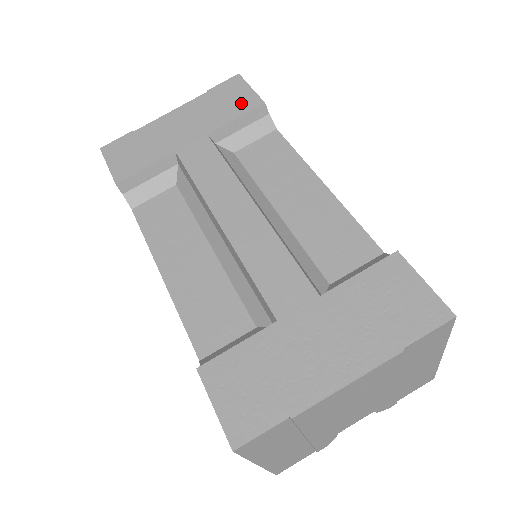
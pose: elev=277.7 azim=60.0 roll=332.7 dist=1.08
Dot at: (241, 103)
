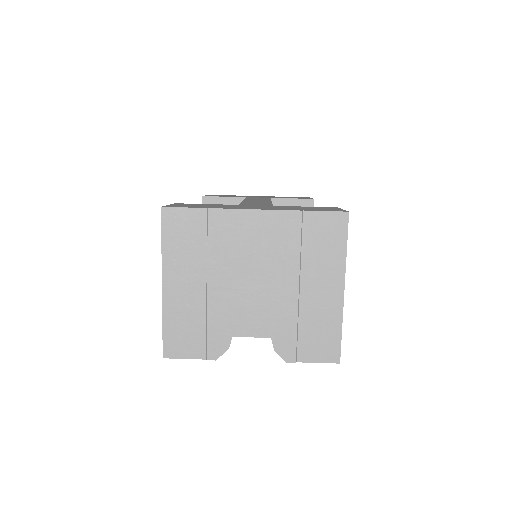
Dot at: occluded
